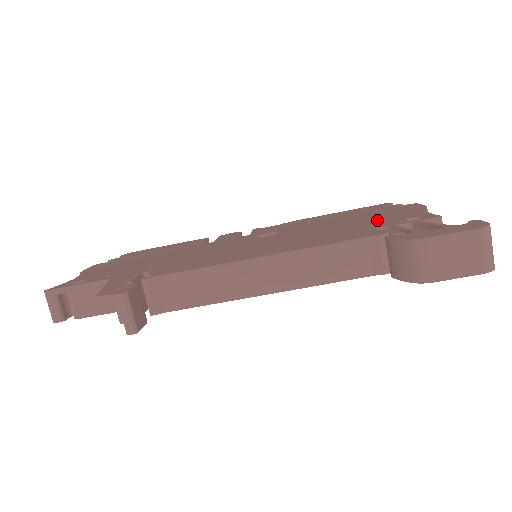
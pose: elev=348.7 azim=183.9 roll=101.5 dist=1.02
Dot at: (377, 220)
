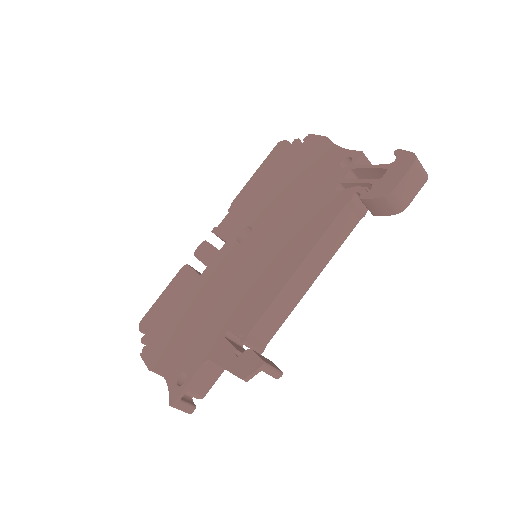
Dot at: (316, 175)
